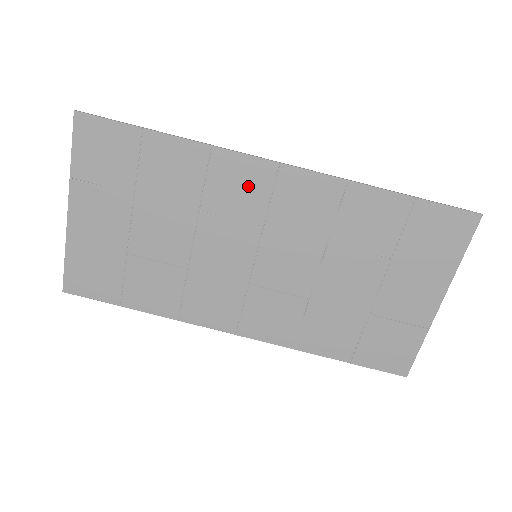
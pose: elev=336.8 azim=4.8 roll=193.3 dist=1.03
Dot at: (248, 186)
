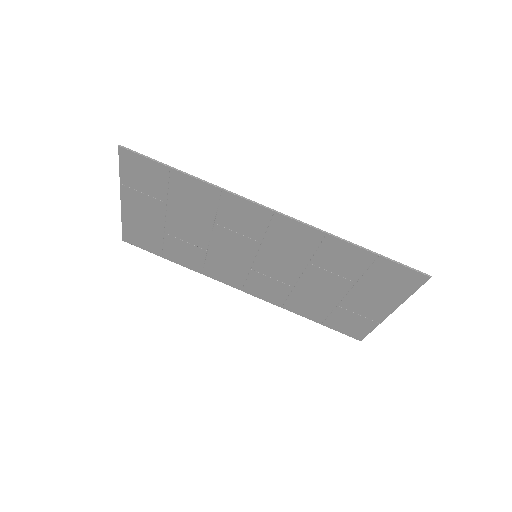
Dot at: (250, 218)
